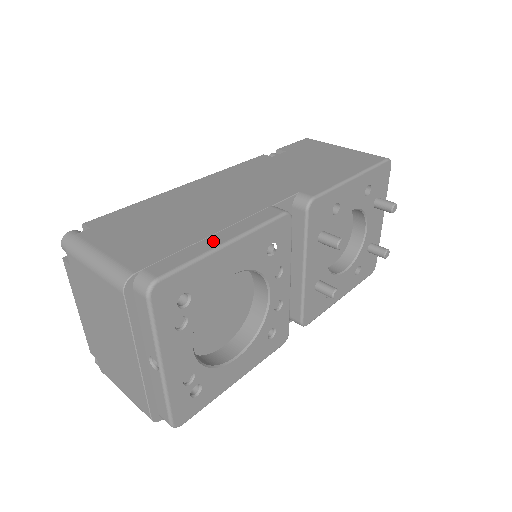
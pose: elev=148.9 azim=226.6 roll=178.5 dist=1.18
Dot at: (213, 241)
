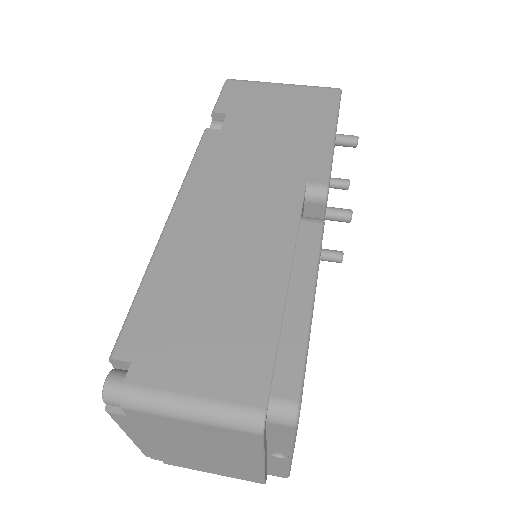
Dot at: (297, 309)
